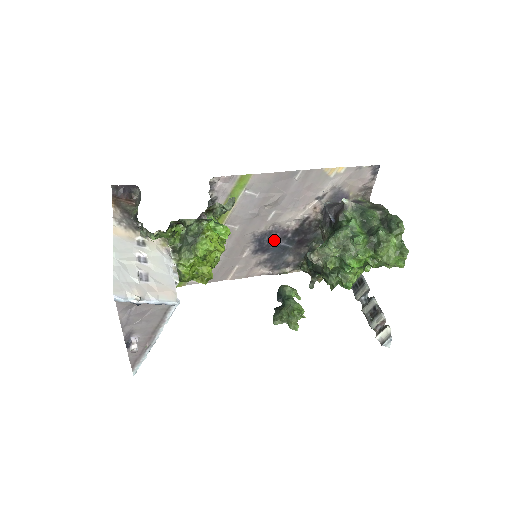
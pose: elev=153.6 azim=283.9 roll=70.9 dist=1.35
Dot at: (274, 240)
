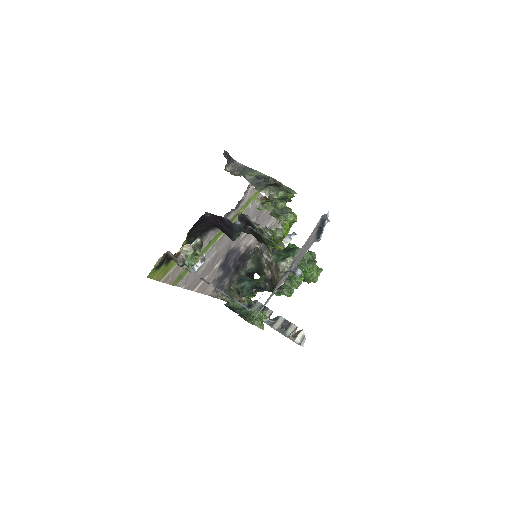
Dot at: (231, 259)
